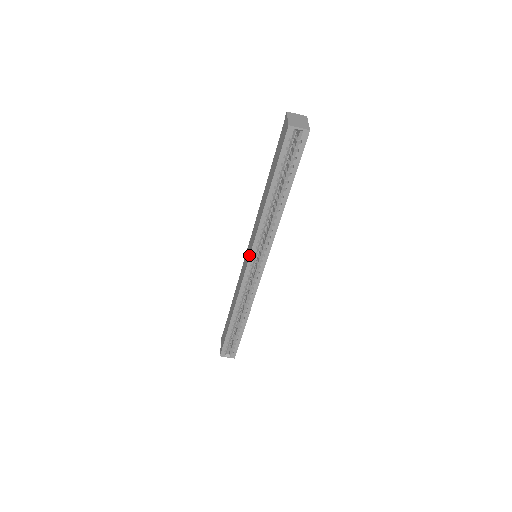
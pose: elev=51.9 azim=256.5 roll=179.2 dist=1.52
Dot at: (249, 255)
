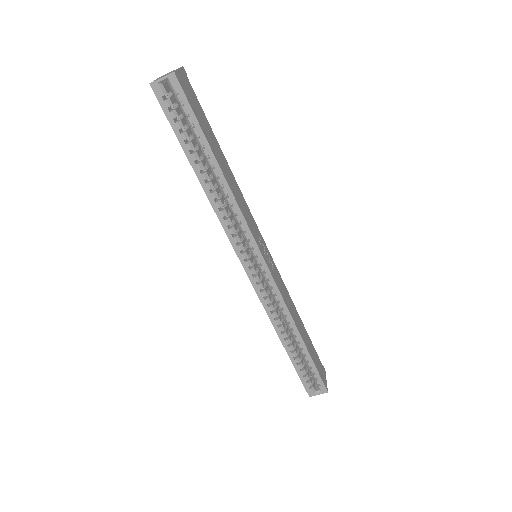
Dot at: occluded
